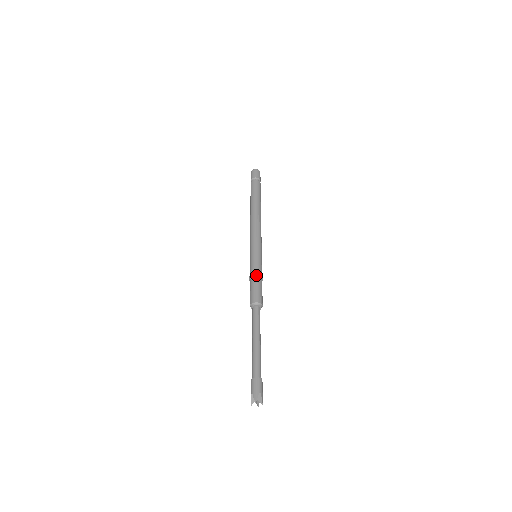
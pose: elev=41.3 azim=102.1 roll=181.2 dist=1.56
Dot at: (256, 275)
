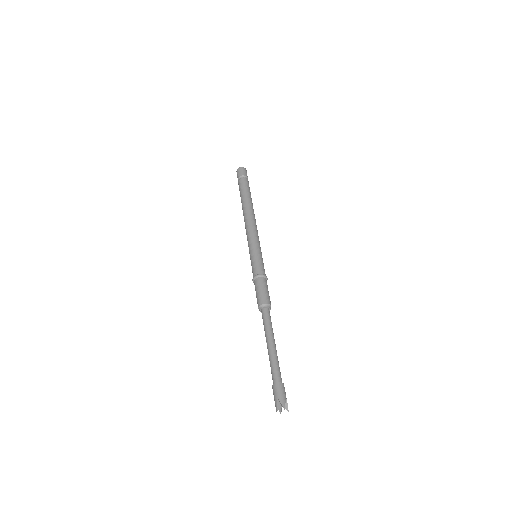
Dot at: (263, 276)
